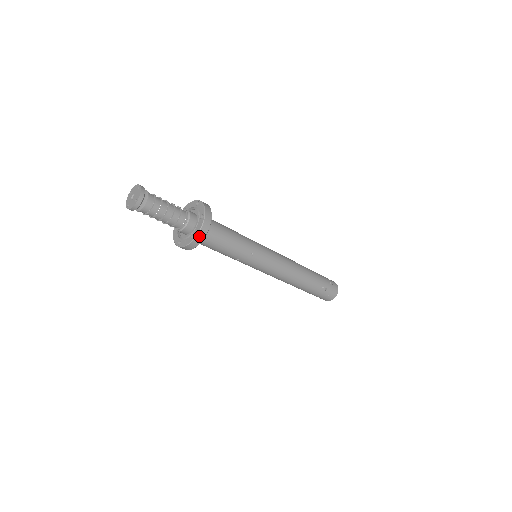
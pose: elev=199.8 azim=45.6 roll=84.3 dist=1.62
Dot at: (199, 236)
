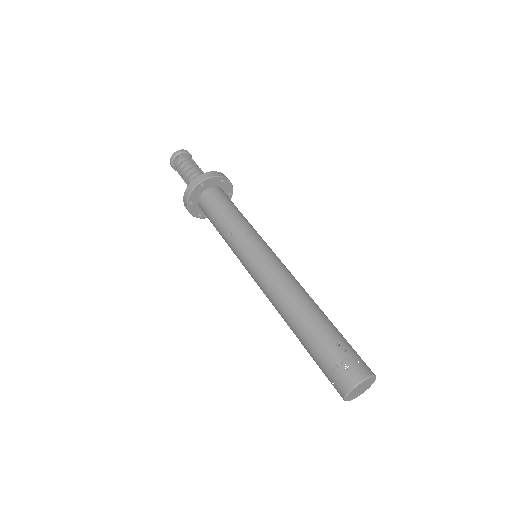
Dot at: (203, 176)
